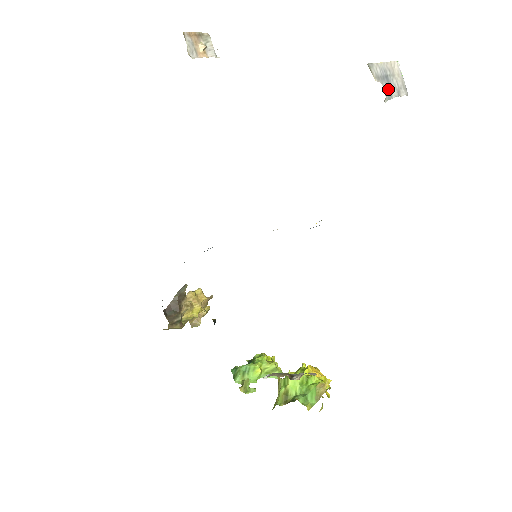
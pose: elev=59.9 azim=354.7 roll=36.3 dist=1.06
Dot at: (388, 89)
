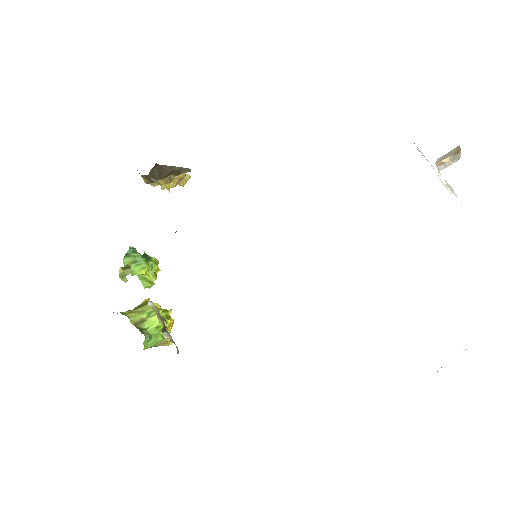
Dot at: occluded
